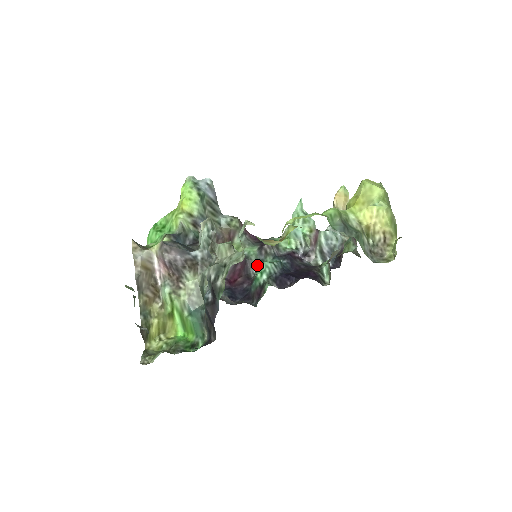
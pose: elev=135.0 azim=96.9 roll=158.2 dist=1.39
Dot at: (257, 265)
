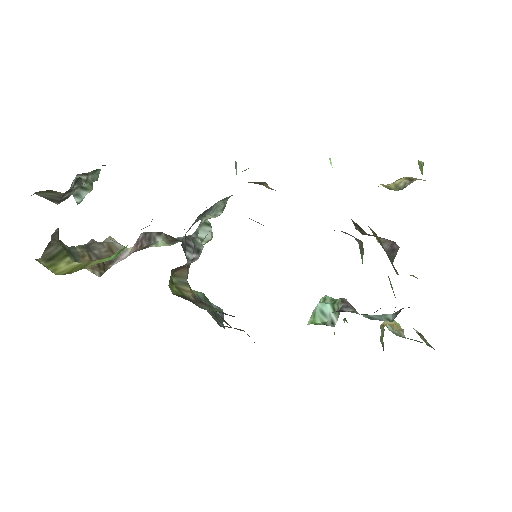
Dot at: occluded
